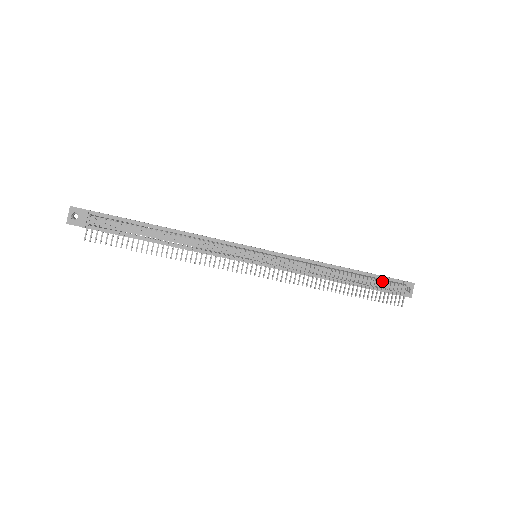
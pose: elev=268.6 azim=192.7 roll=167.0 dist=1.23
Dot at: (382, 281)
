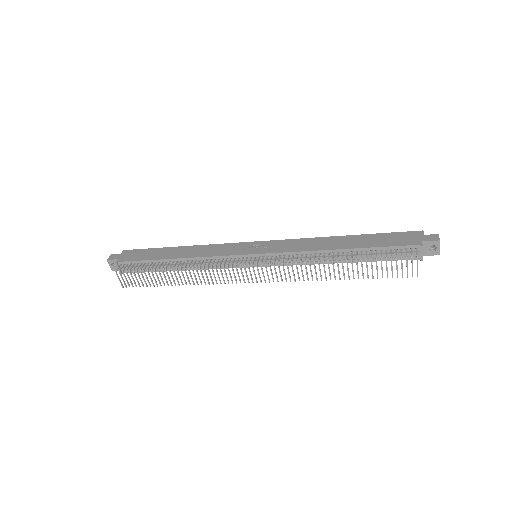
Dot at: (392, 251)
